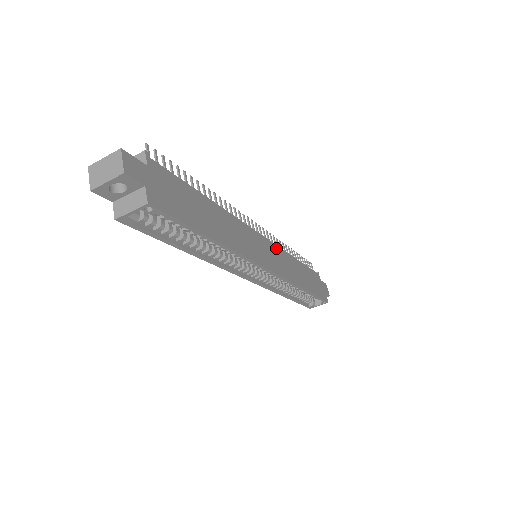
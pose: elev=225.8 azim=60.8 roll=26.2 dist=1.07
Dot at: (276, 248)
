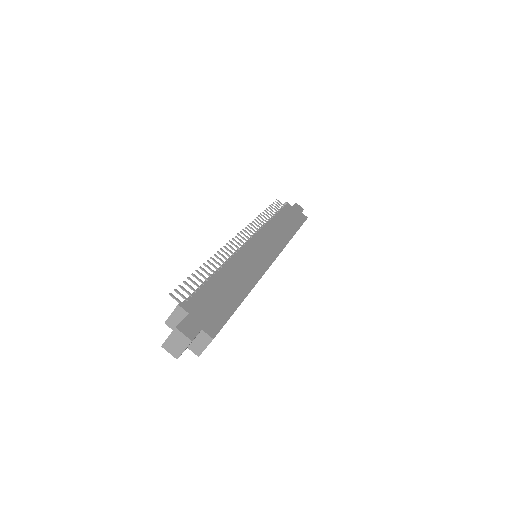
Dot at: (261, 234)
